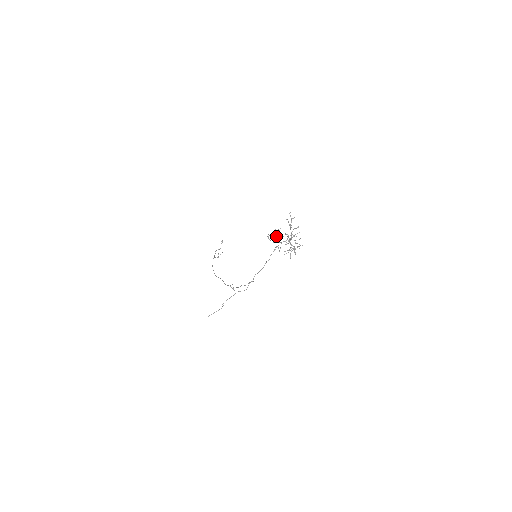
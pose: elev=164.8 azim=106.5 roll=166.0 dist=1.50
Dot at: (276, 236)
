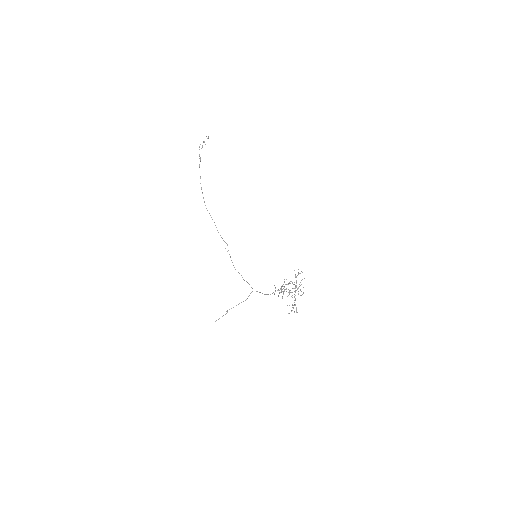
Dot at: (282, 291)
